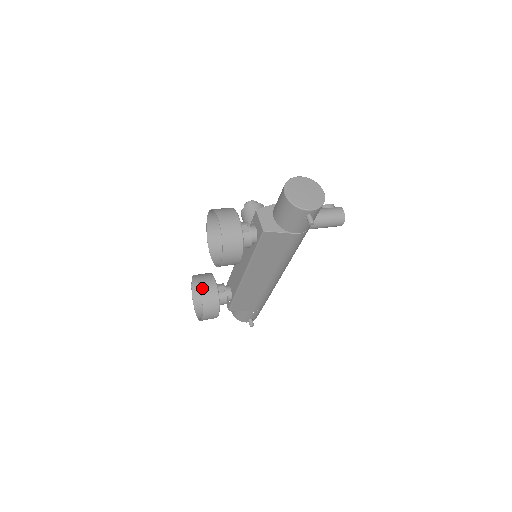
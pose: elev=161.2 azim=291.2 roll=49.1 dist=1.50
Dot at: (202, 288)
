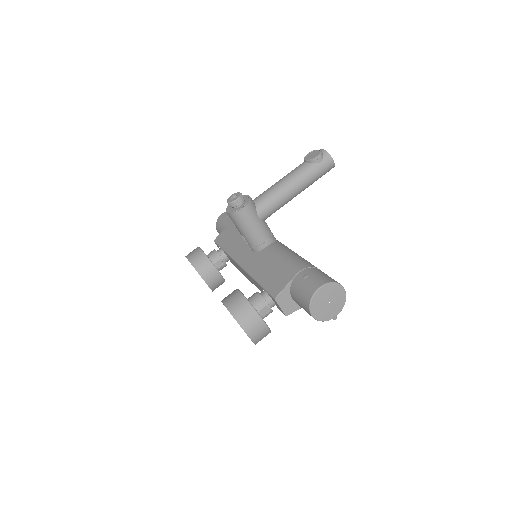
Dot at: (208, 282)
